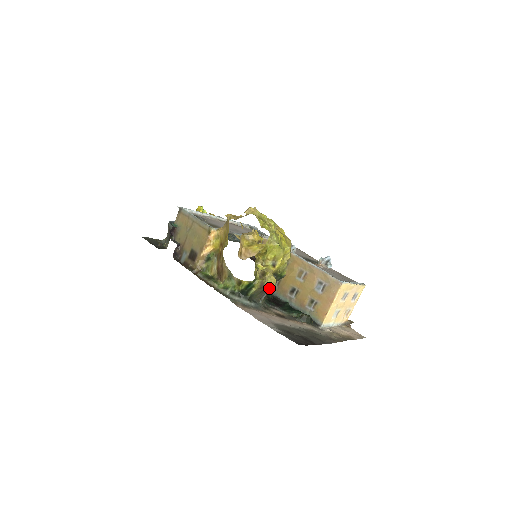
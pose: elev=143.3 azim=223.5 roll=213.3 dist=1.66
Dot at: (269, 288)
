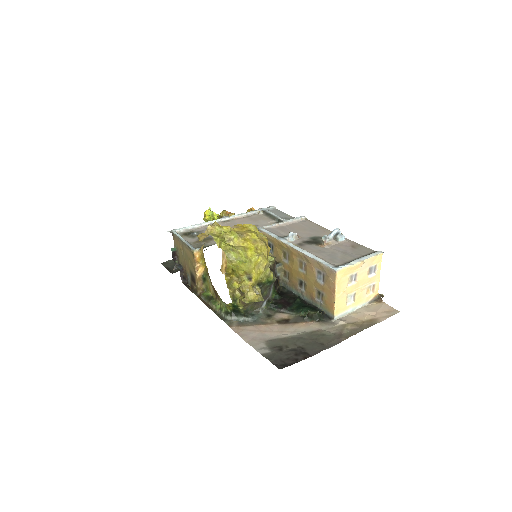
Dot at: (263, 297)
